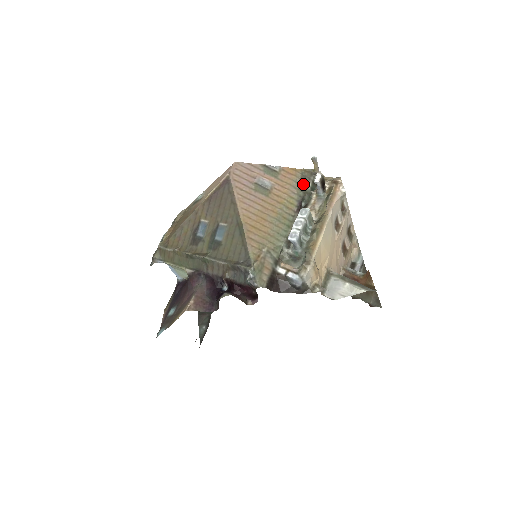
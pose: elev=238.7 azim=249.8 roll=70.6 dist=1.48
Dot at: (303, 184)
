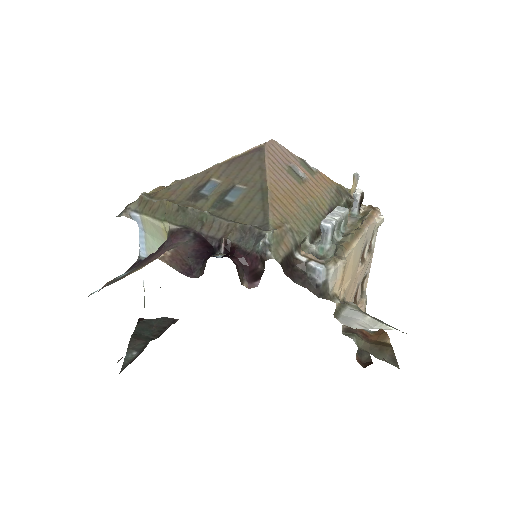
Dot at: (337, 196)
